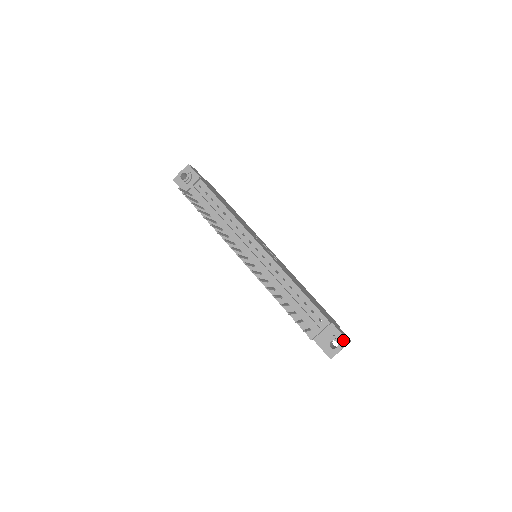
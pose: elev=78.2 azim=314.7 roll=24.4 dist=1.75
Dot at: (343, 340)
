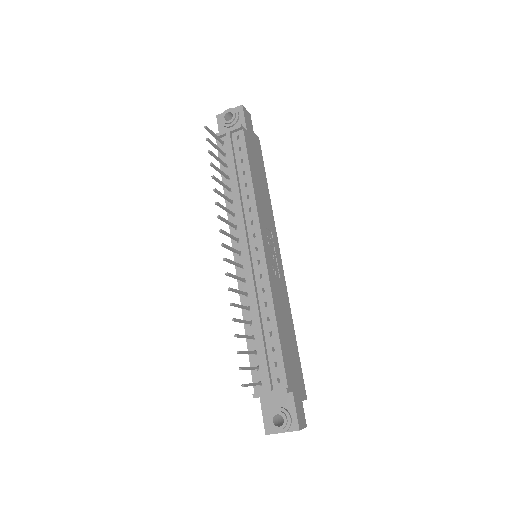
Dot at: (293, 422)
